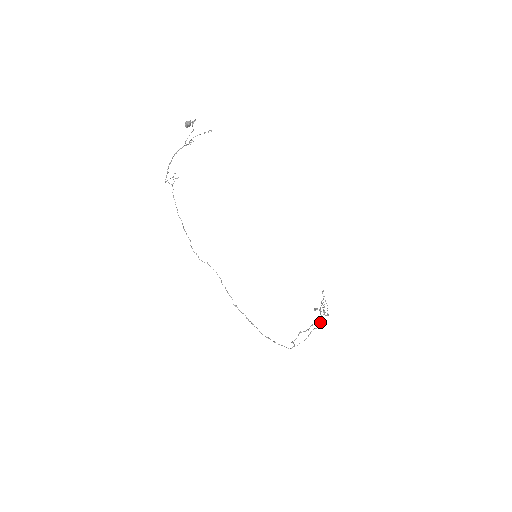
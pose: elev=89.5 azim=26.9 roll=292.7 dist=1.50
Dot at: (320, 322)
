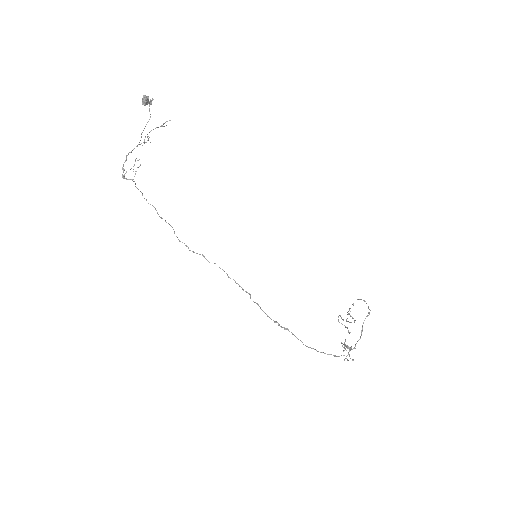
Dot at: (368, 308)
